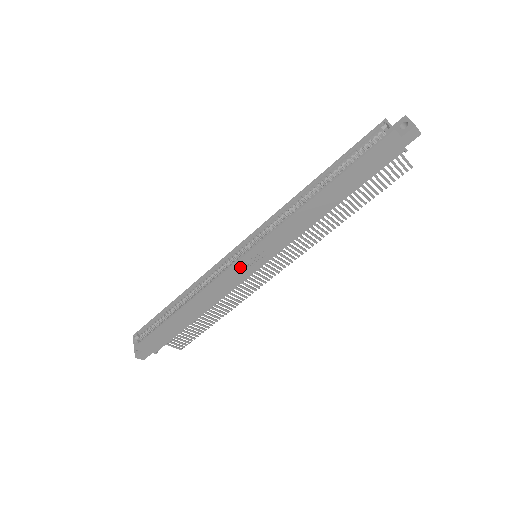
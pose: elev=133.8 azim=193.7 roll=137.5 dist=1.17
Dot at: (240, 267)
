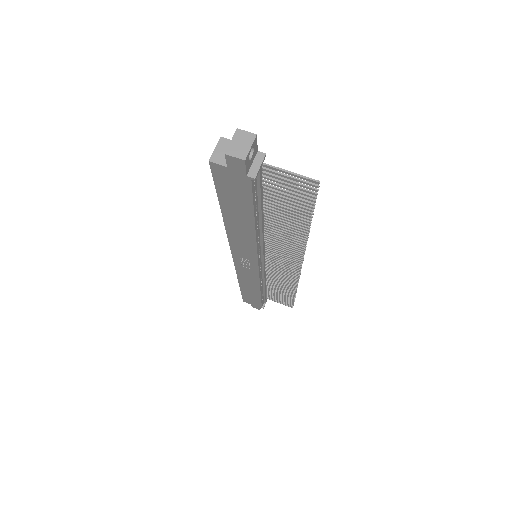
Dot at: (242, 266)
